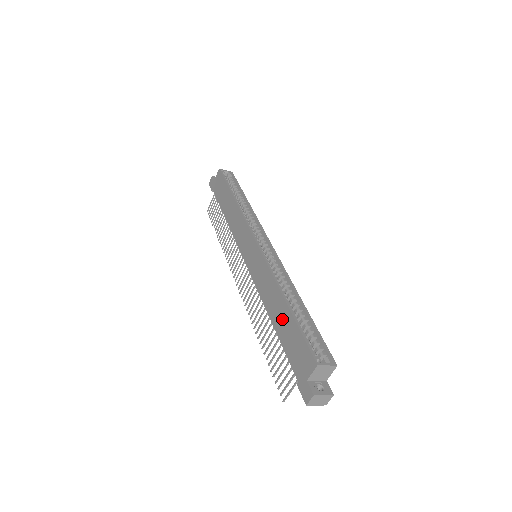
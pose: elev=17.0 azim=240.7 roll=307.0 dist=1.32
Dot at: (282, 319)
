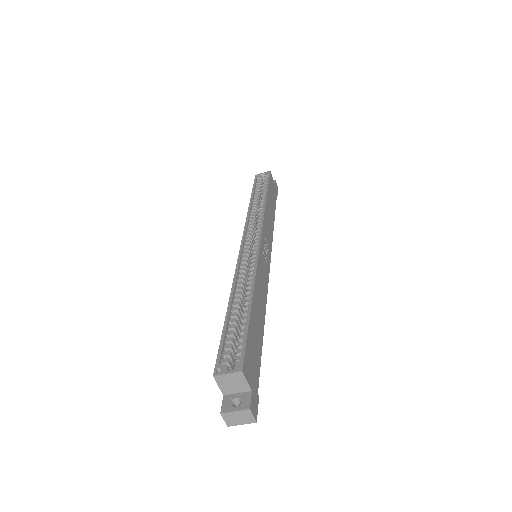
Dot at: occluded
